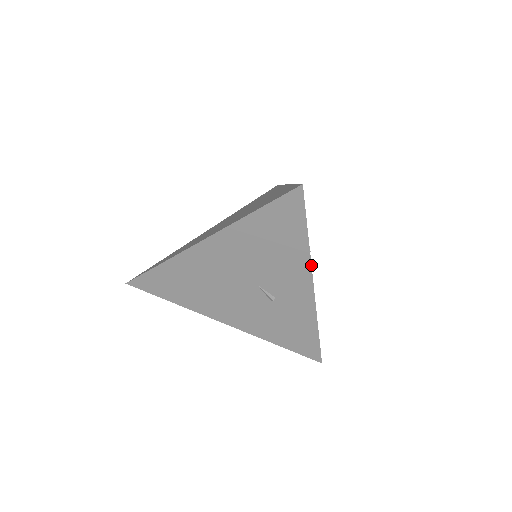
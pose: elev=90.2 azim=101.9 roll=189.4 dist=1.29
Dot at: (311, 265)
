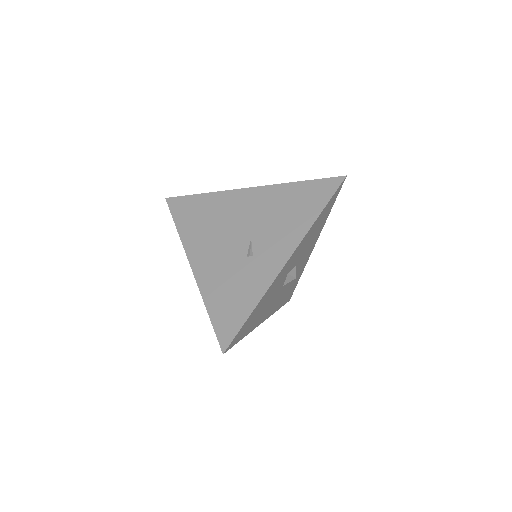
Dot at: (304, 237)
